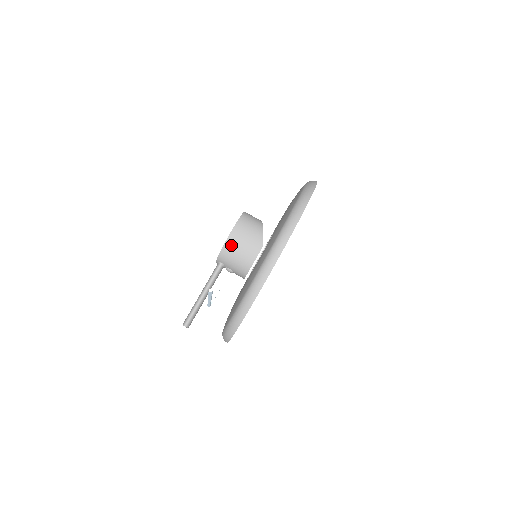
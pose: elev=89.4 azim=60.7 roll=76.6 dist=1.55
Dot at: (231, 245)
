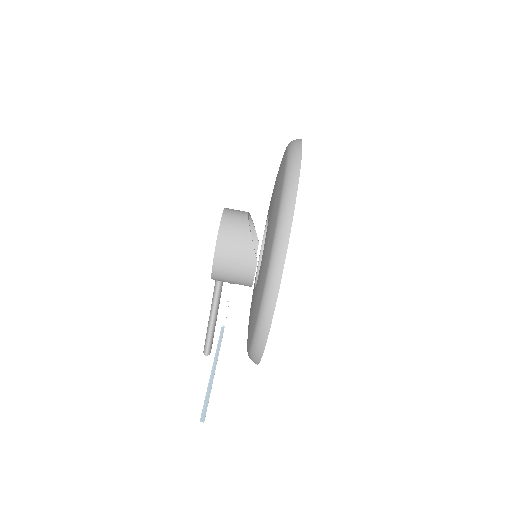
Dot at: (220, 269)
